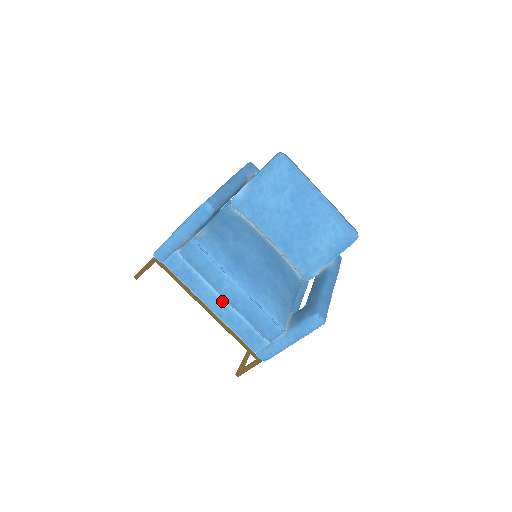
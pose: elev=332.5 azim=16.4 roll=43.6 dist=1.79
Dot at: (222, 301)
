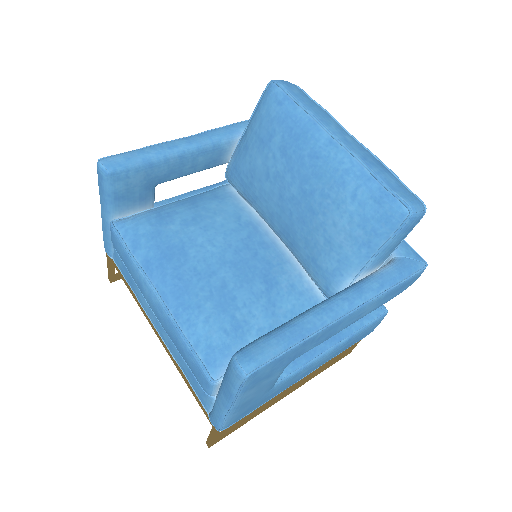
Dot at: occluded
